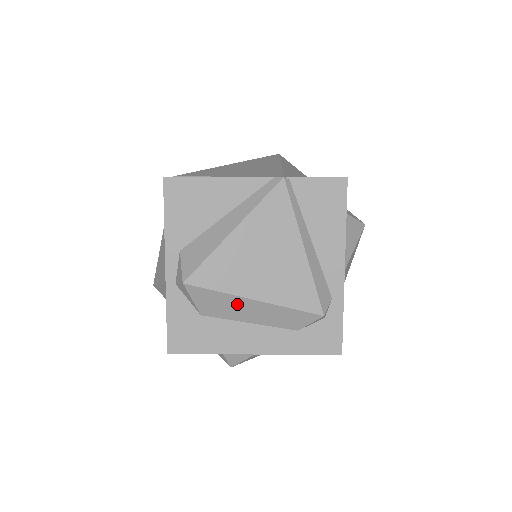
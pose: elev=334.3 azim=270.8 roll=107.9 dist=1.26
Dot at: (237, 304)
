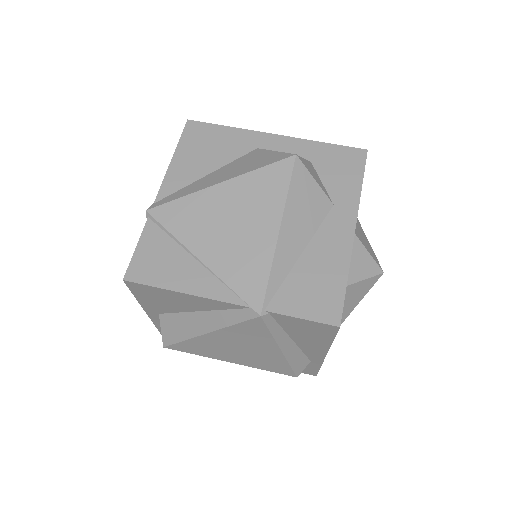
Dot at: occluded
